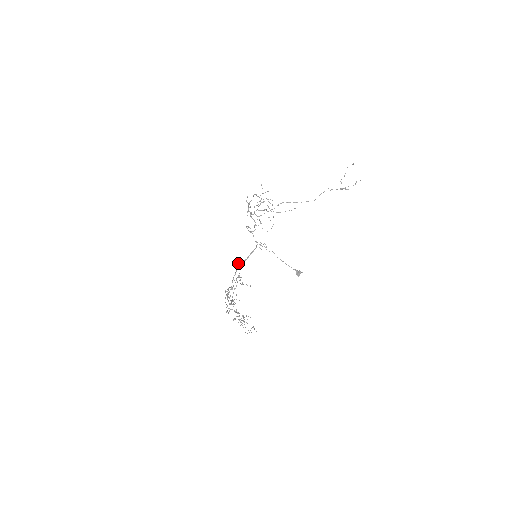
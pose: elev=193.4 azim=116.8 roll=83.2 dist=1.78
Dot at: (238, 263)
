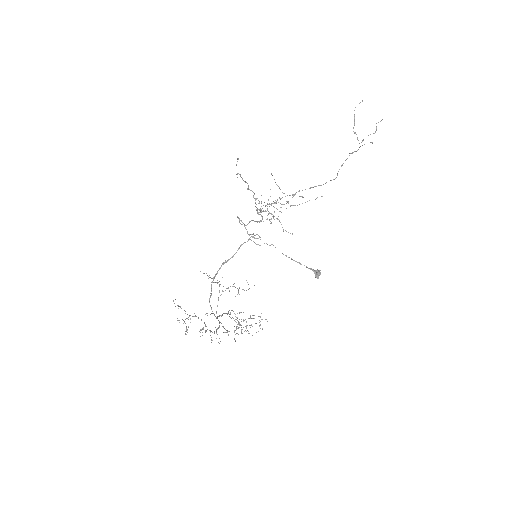
Dot at: occluded
